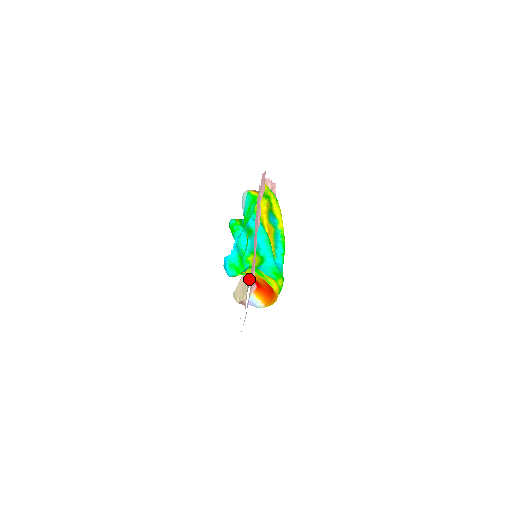
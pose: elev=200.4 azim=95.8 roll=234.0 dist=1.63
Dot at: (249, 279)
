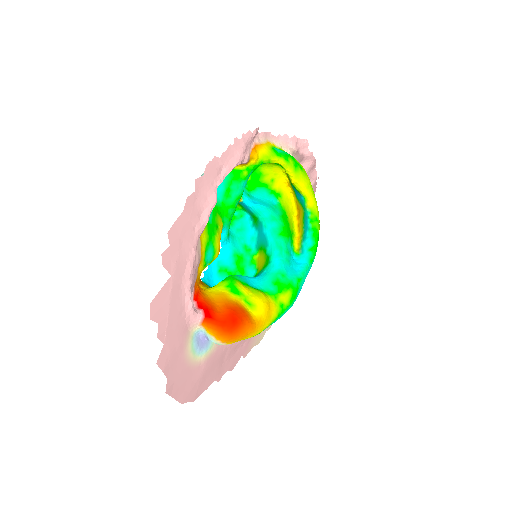
Dot at: (197, 304)
